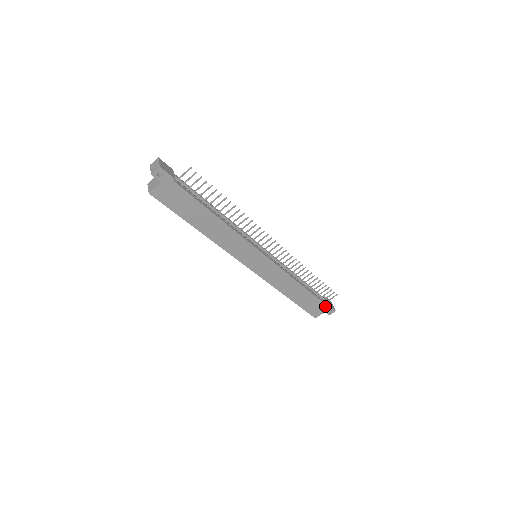
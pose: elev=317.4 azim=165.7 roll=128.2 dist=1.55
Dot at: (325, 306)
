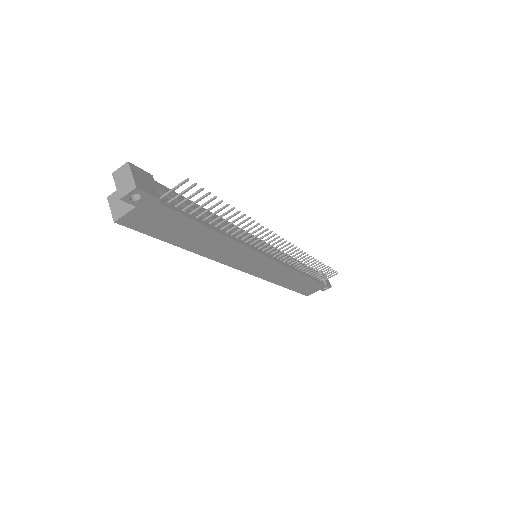
Dot at: (322, 285)
